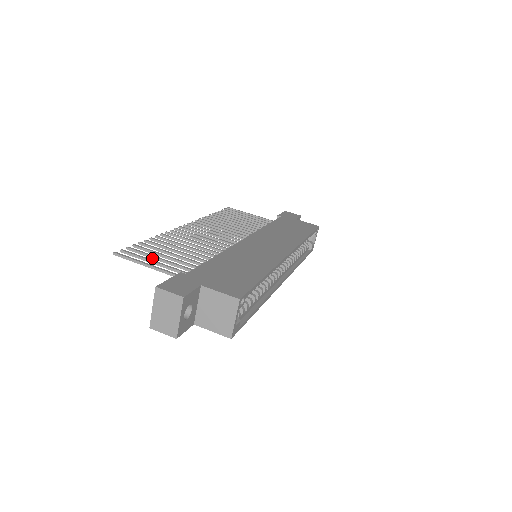
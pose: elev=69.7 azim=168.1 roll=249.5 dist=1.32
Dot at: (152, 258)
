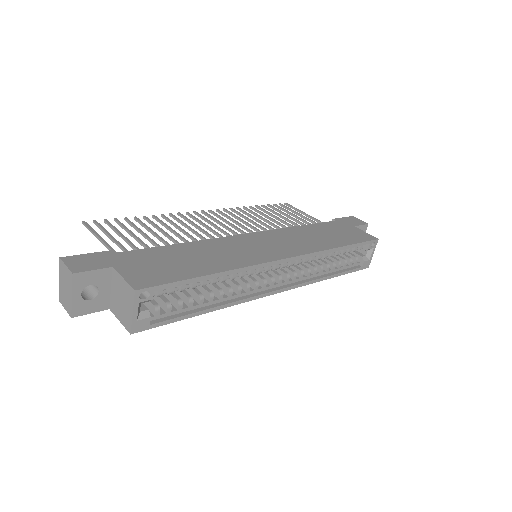
Dot at: (117, 234)
